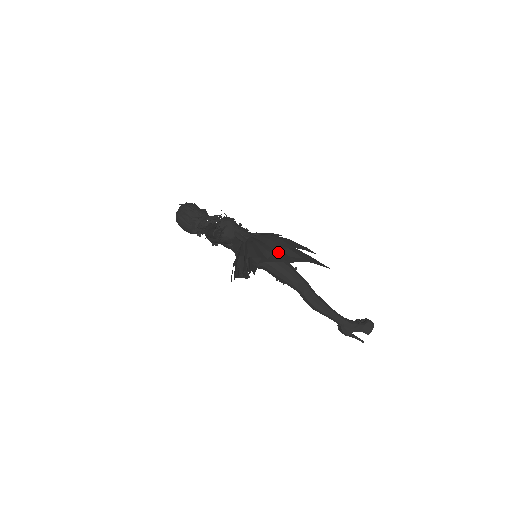
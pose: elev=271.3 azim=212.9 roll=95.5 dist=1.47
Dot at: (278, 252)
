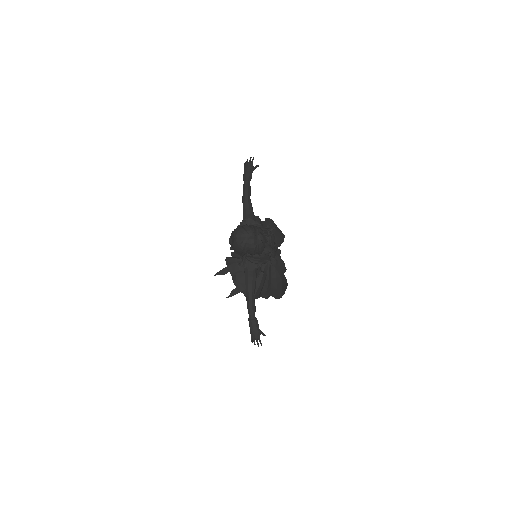
Dot at: (271, 294)
